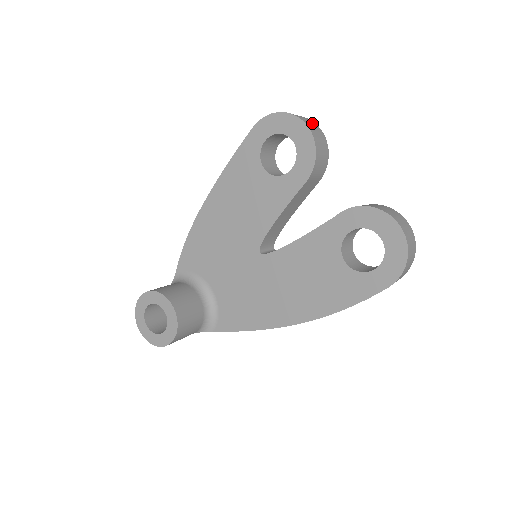
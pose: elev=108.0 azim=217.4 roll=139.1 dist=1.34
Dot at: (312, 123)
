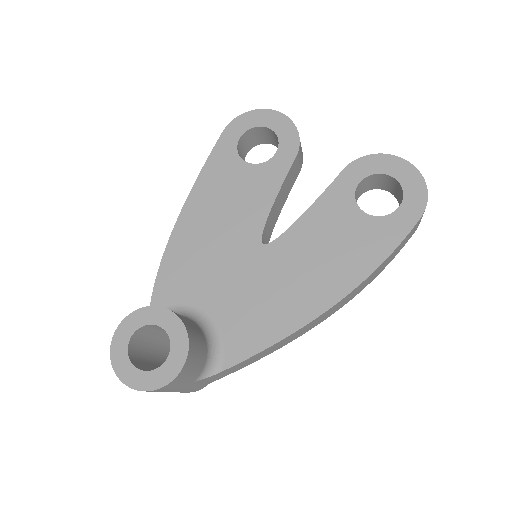
Dot at: occluded
